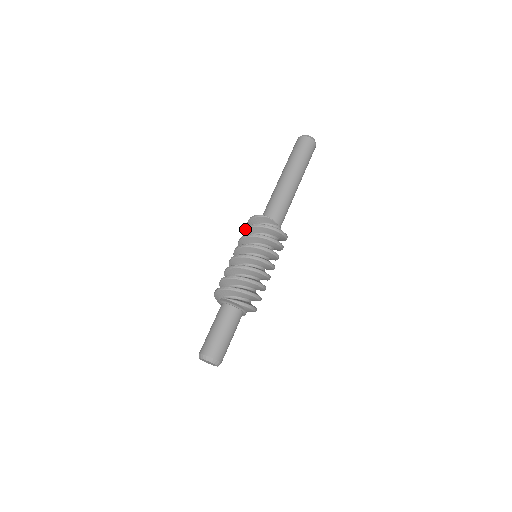
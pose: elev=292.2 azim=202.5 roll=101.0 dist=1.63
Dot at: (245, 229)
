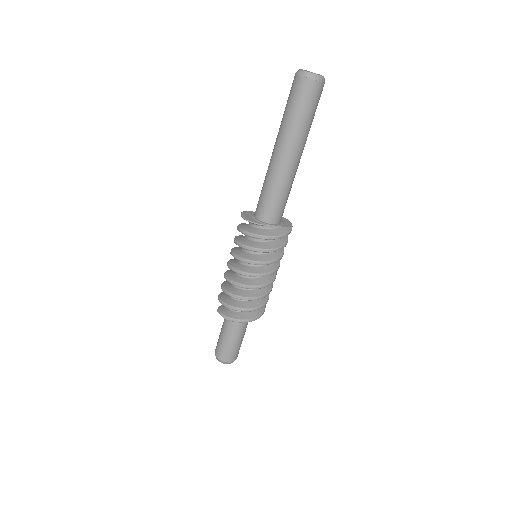
Dot at: occluded
